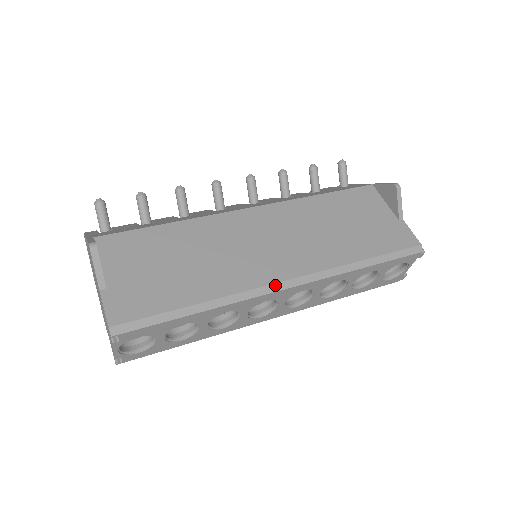
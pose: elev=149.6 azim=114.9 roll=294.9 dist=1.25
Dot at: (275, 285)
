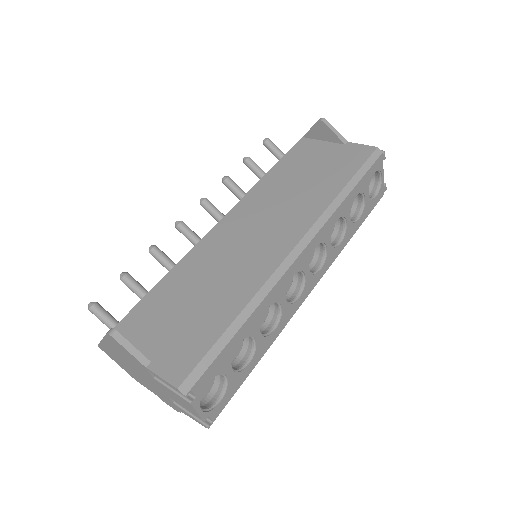
Dot at: (289, 256)
